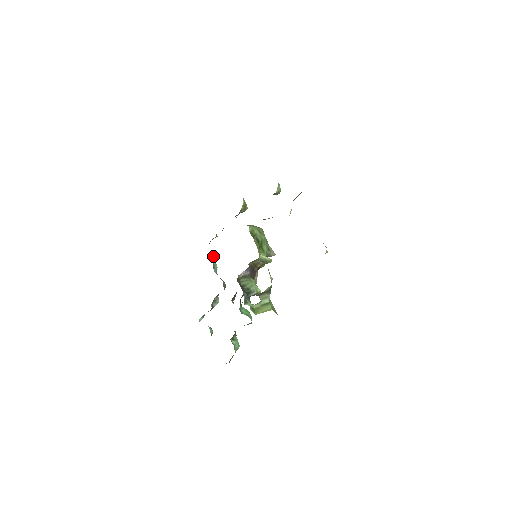
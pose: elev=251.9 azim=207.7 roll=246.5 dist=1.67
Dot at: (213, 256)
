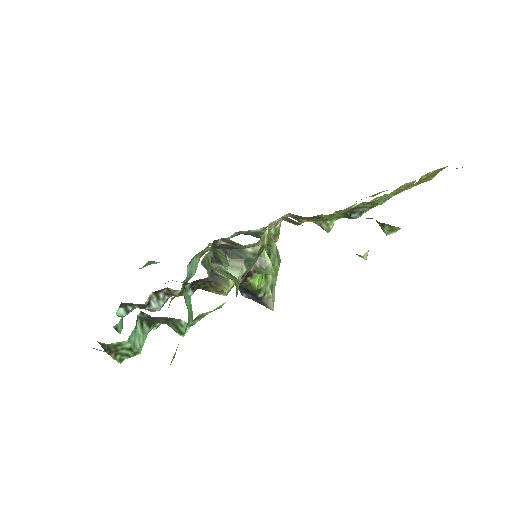
Dot at: occluded
